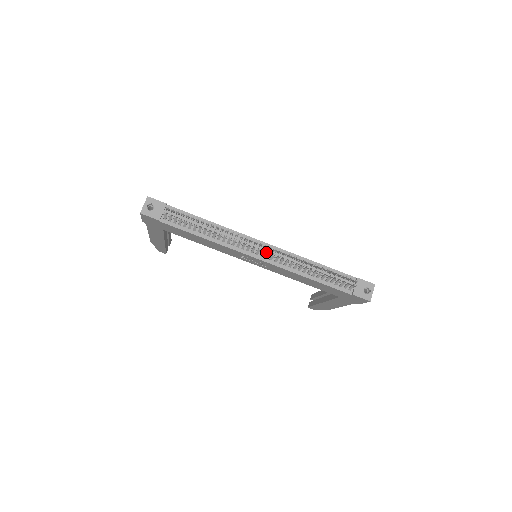
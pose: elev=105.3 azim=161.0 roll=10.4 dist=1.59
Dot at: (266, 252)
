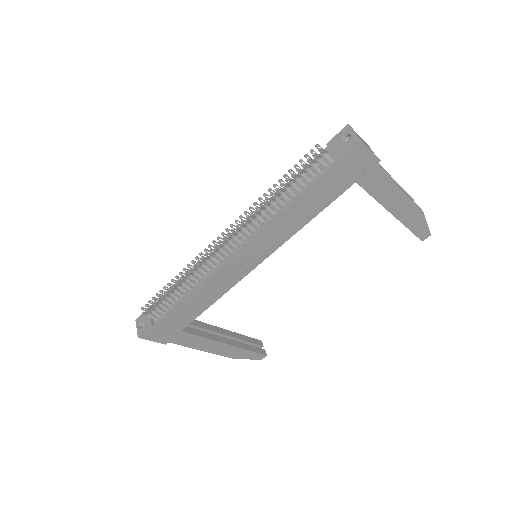
Dot at: (235, 239)
